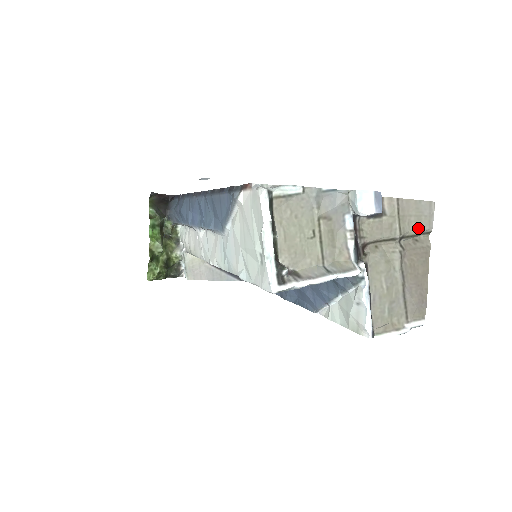
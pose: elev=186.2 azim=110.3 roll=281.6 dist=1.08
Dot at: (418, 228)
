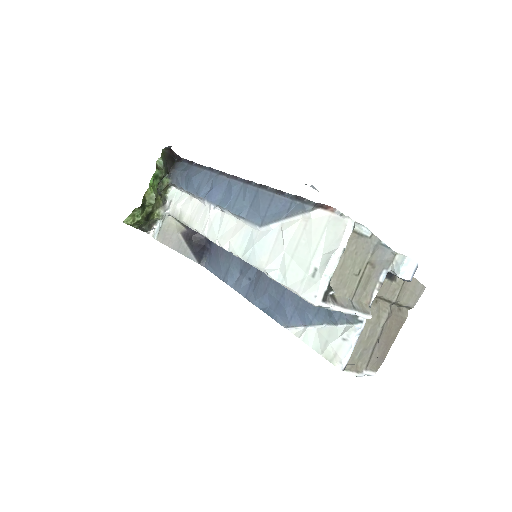
Dot at: (407, 301)
